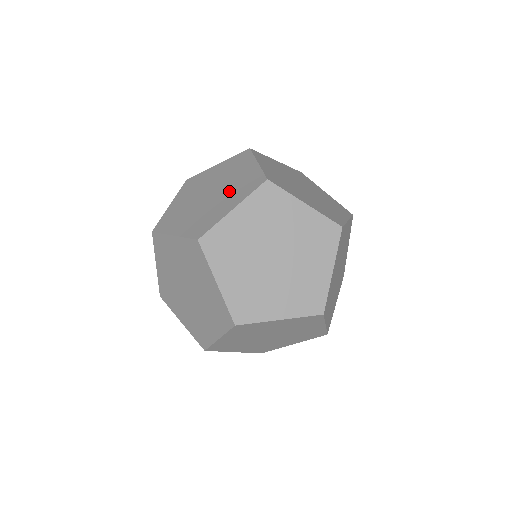
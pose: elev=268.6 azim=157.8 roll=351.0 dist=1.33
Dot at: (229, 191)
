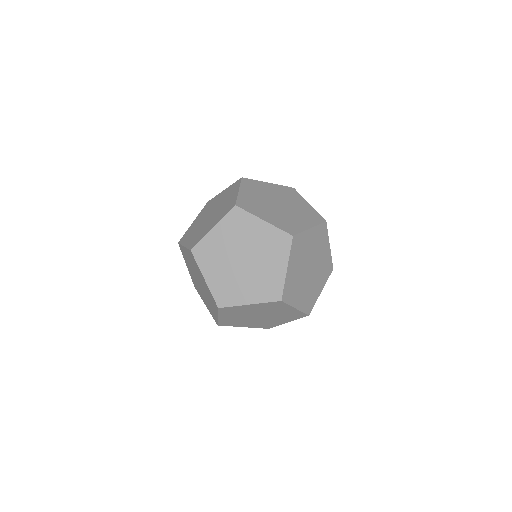
Dot at: (218, 213)
